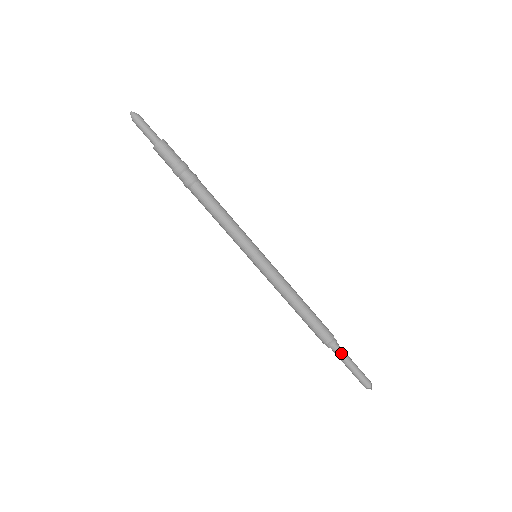
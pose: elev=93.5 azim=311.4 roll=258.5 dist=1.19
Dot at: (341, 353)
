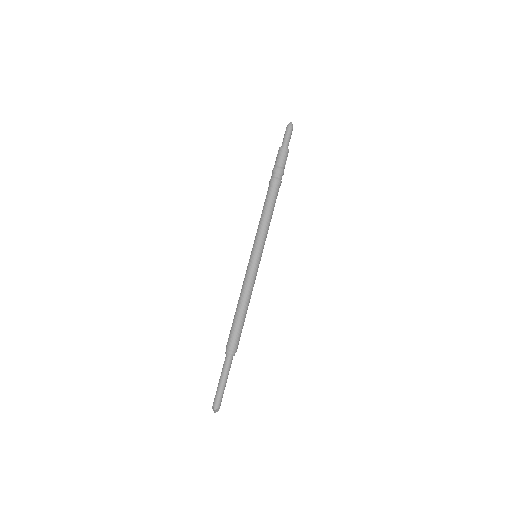
Dot at: (227, 365)
